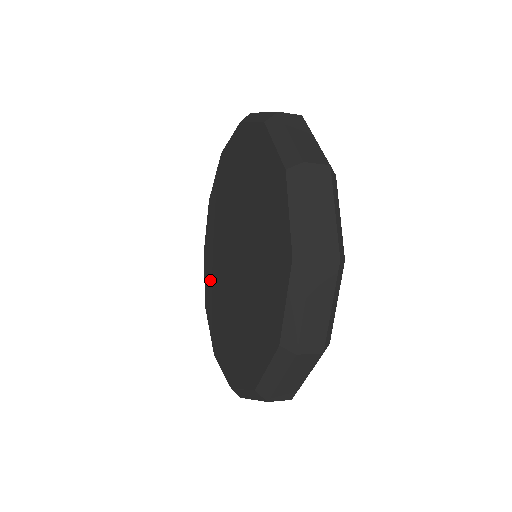
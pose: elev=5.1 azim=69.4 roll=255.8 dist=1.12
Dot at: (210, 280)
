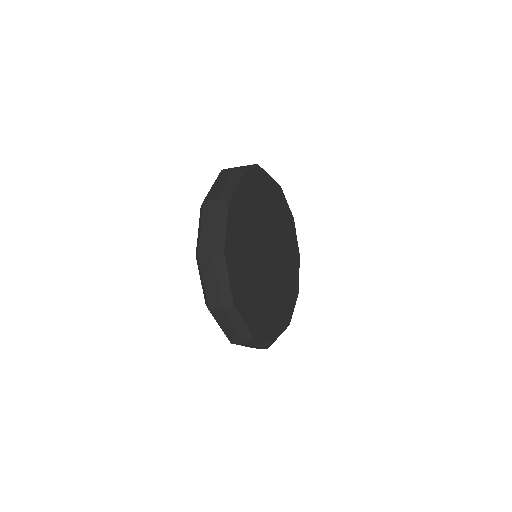
Dot at: occluded
